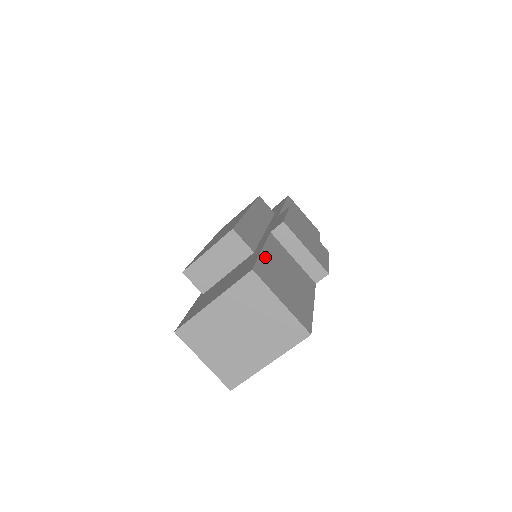
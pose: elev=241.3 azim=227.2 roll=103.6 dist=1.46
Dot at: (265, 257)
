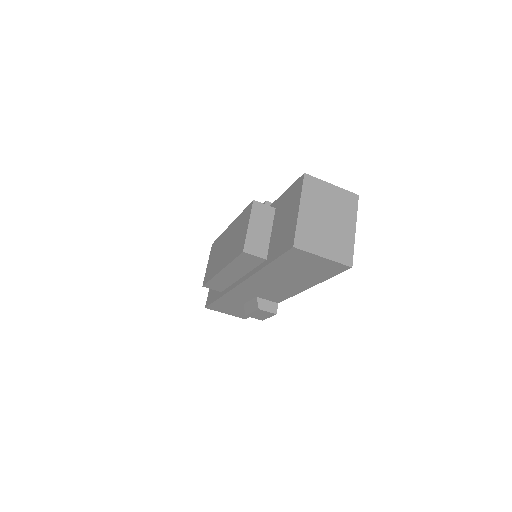
Dot at: occluded
